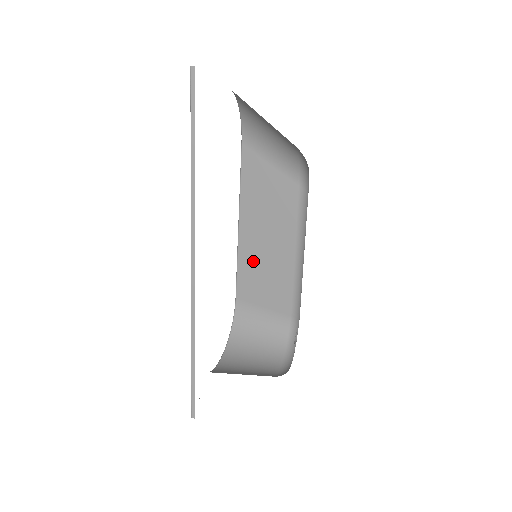
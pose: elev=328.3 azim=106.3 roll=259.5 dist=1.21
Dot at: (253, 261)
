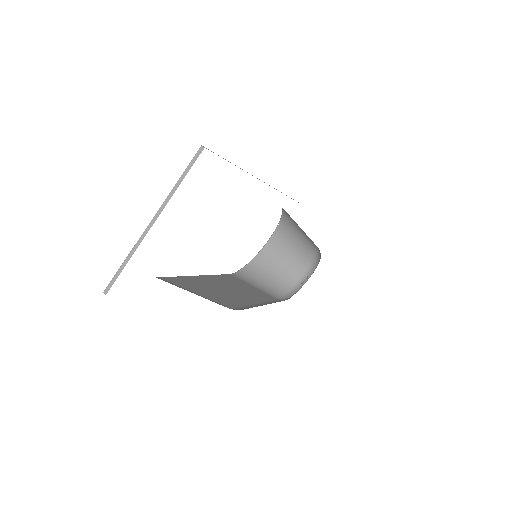
Dot at: occluded
